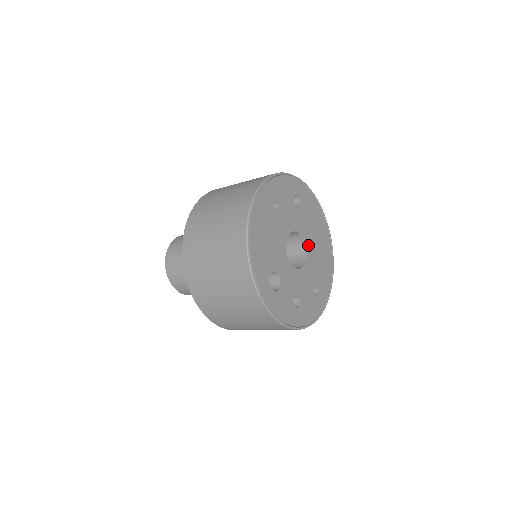
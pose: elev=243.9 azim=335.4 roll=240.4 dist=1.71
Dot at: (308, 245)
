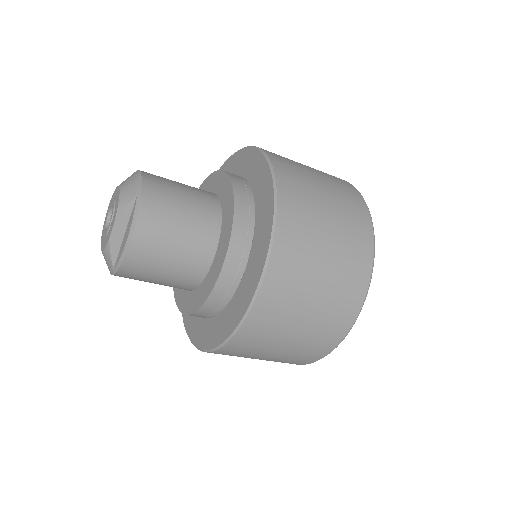
Dot at: occluded
